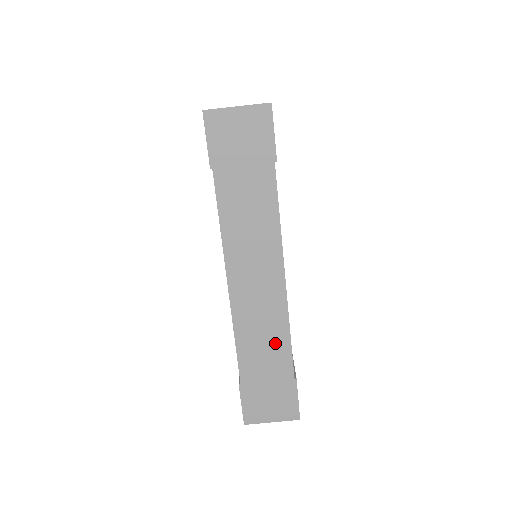
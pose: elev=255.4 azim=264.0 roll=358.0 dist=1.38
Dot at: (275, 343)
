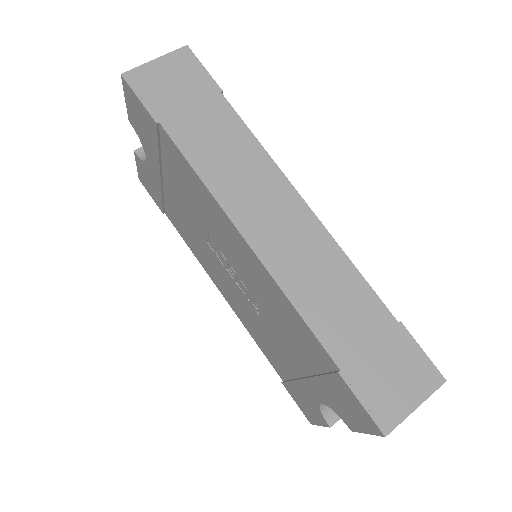
Dot at: (345, 286)
